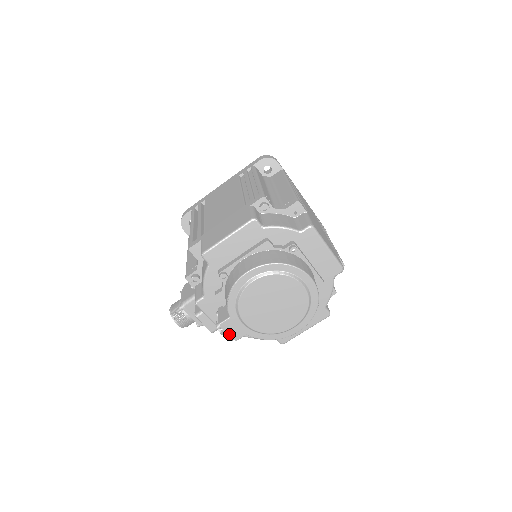
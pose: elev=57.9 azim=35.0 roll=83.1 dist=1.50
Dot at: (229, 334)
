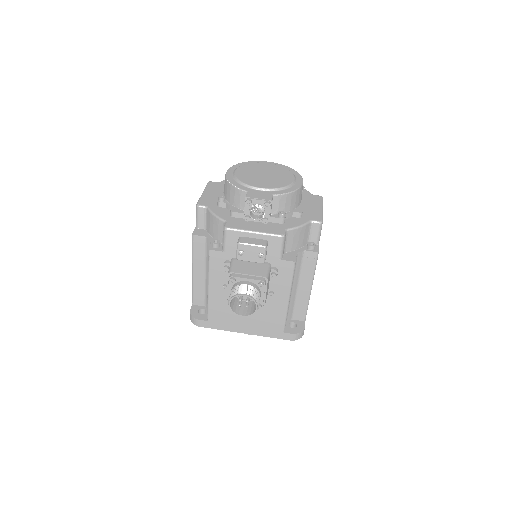
Dot at: (260, 199)
